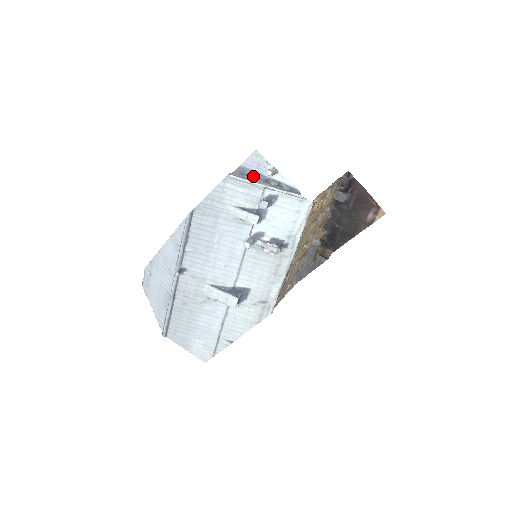
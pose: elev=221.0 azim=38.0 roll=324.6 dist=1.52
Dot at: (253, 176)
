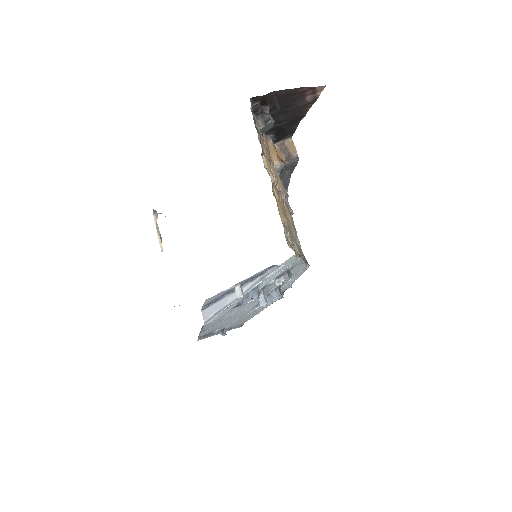
Dot at: (221, 297)
